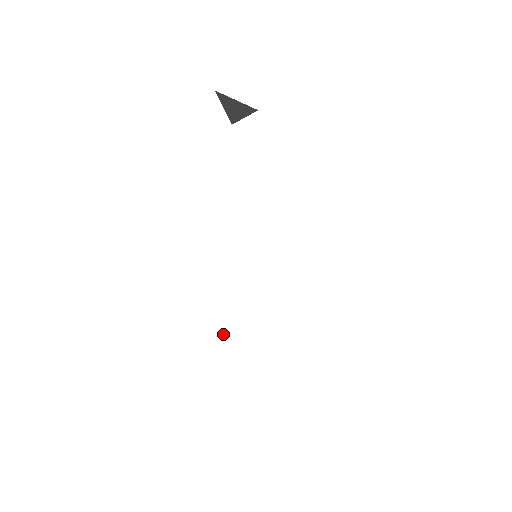
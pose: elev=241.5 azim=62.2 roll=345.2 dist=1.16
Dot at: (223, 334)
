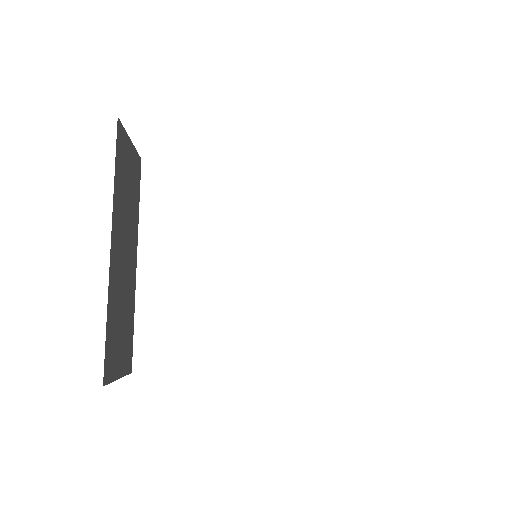
Dot at: occluded
